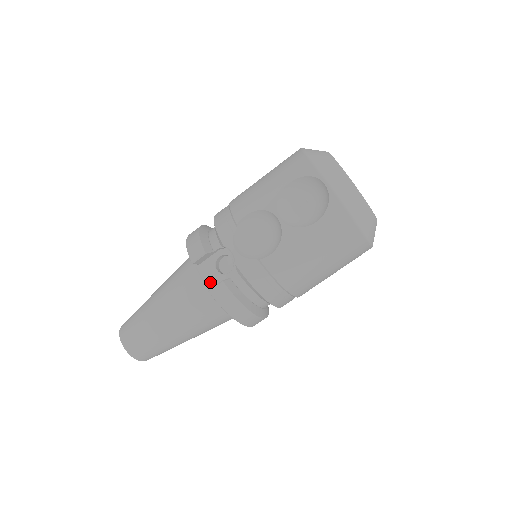
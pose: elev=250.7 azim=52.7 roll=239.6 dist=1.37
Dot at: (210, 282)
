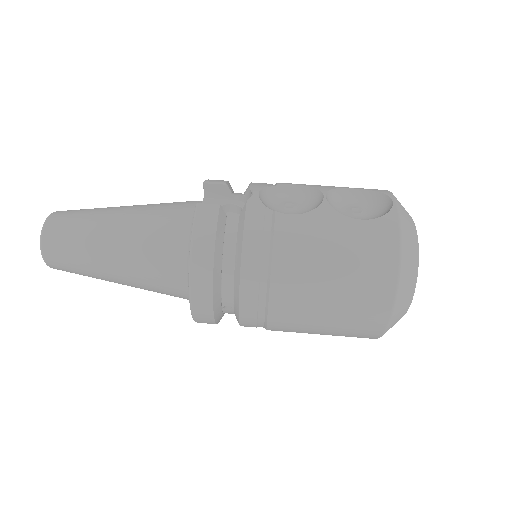
Dot at: occluded
